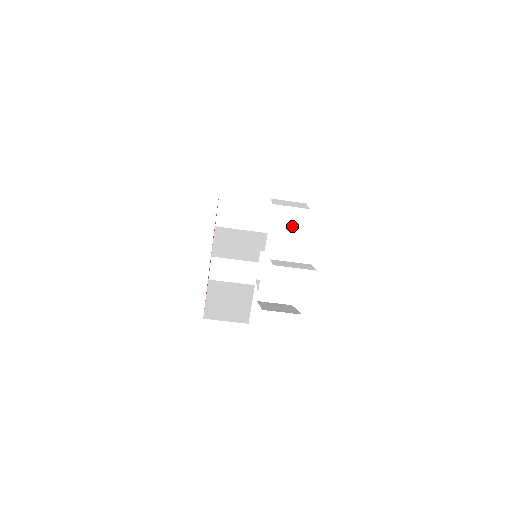
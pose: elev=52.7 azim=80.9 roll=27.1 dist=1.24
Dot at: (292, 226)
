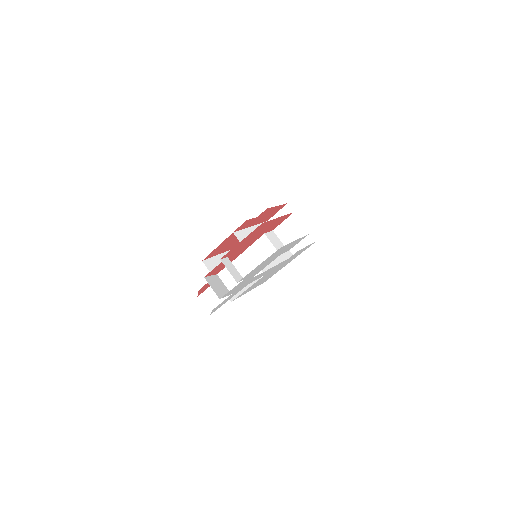
Dot at: (265, 254)
